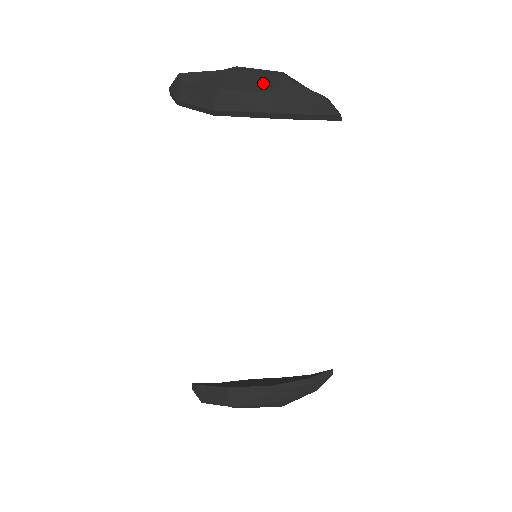
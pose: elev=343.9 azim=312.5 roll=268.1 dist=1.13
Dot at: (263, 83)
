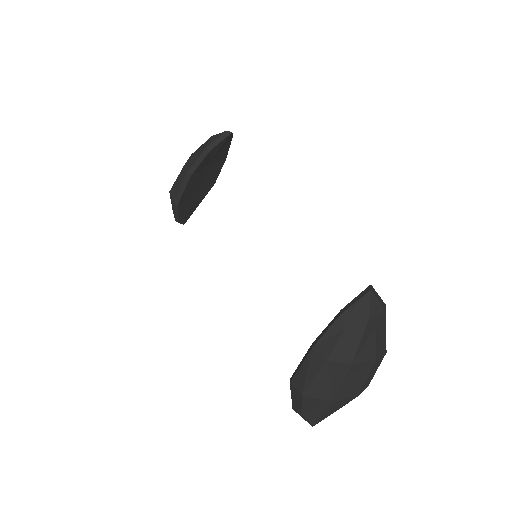
Dot at: occluded
